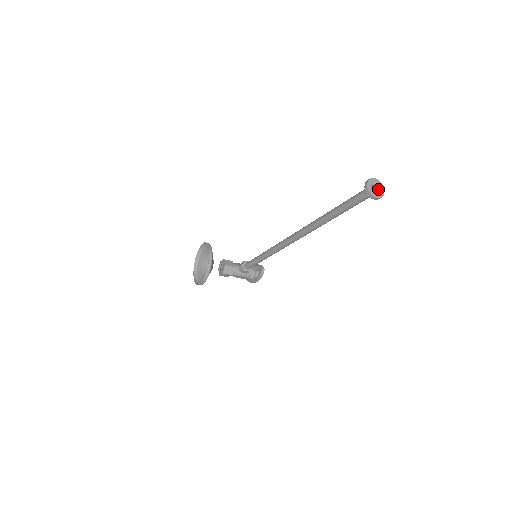
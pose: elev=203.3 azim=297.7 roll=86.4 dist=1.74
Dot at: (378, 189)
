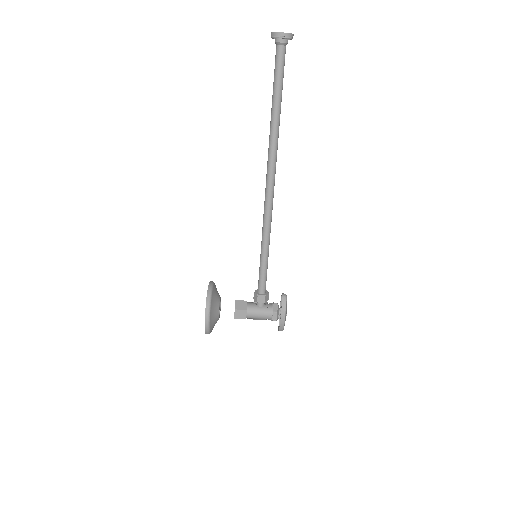
Dot at: occluded
